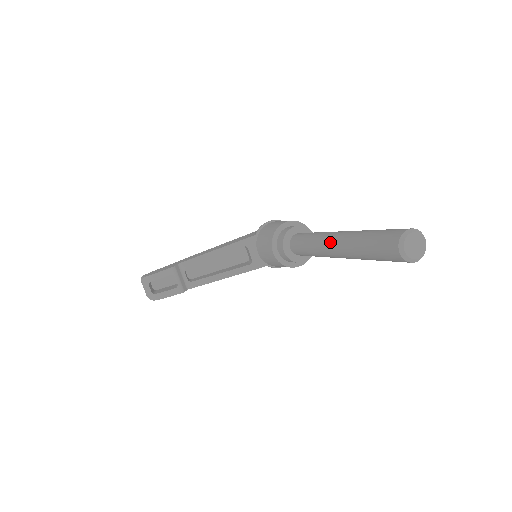
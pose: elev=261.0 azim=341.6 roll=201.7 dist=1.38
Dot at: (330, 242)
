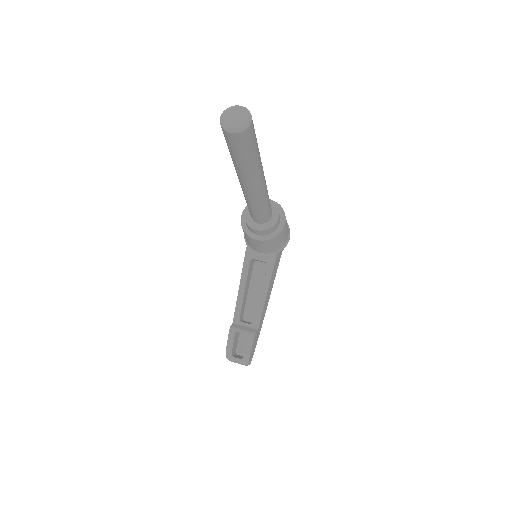
Dot at: (242, 187)
